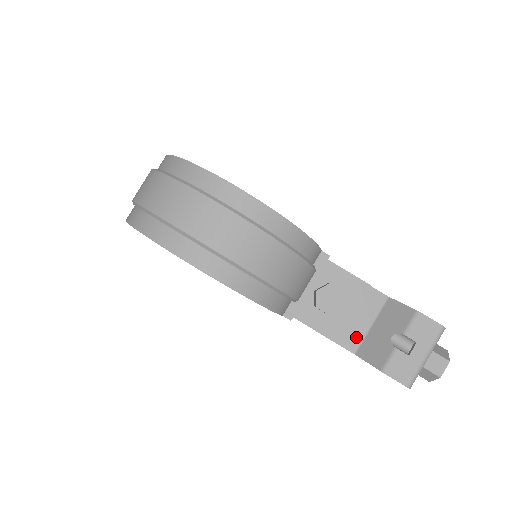
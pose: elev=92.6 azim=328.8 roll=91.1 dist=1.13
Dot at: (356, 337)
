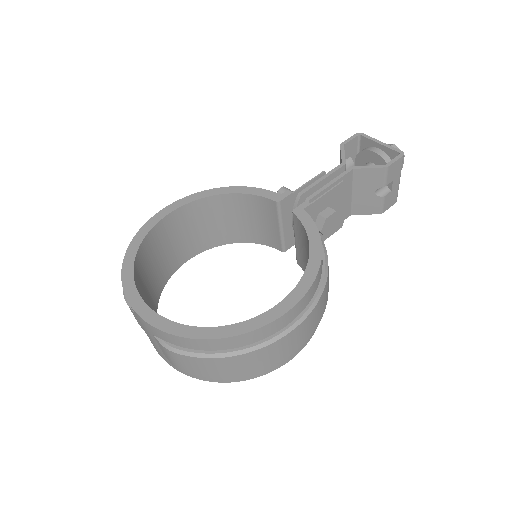
Dot at: (347, 209)
